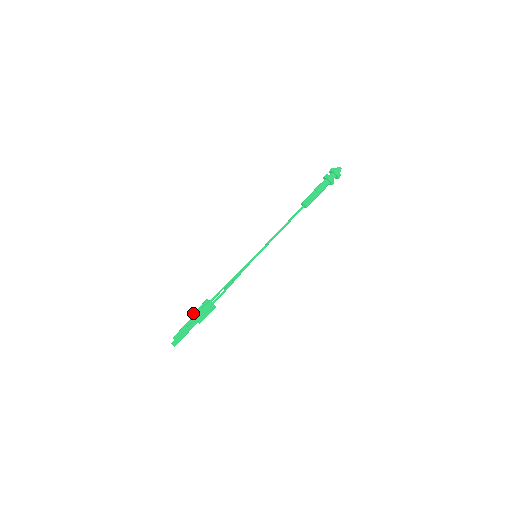
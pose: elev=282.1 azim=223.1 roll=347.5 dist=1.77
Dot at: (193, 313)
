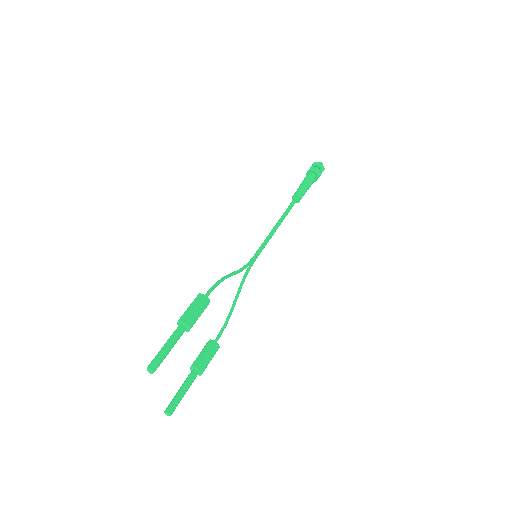
Dot at: occluded
